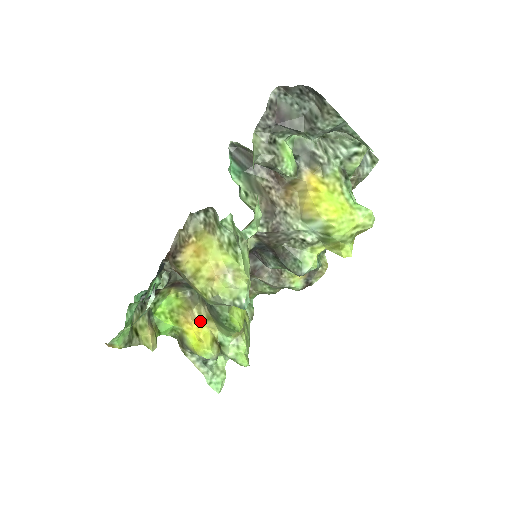
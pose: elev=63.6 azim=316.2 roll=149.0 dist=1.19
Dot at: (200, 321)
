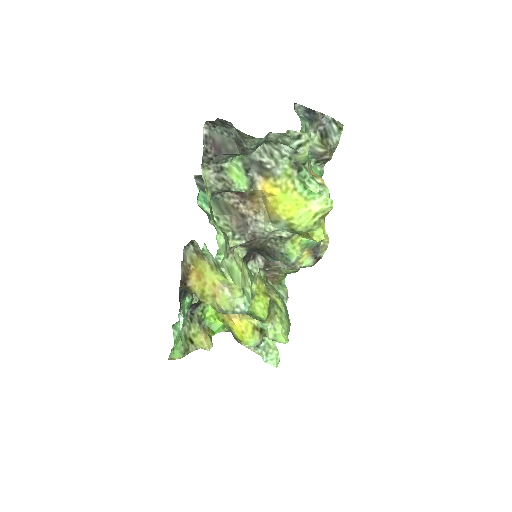
Dot at: (239, 316)
